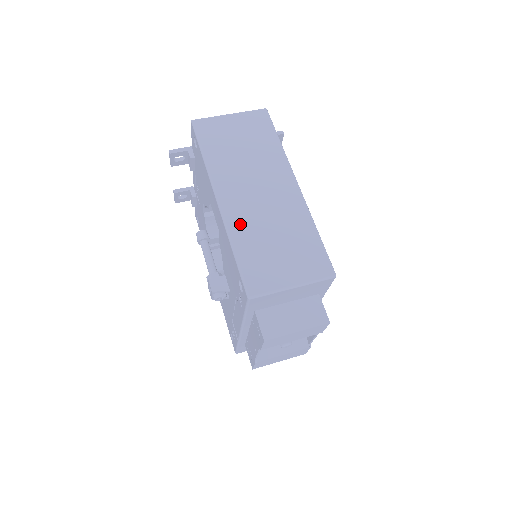
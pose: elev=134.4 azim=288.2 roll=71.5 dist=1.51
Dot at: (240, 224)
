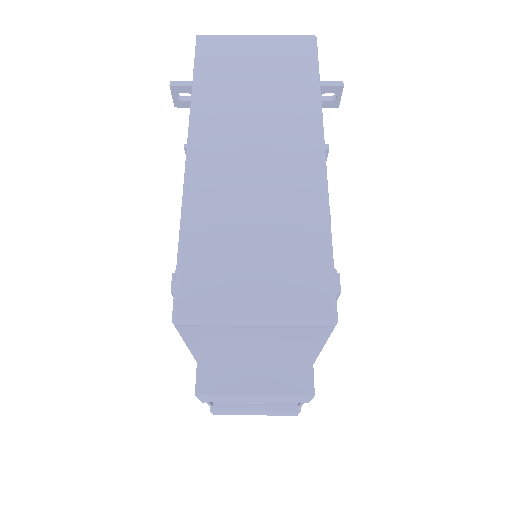
Dot at: (206, 198)
